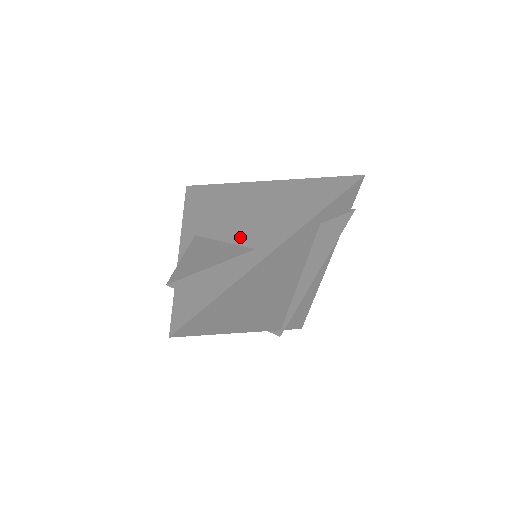
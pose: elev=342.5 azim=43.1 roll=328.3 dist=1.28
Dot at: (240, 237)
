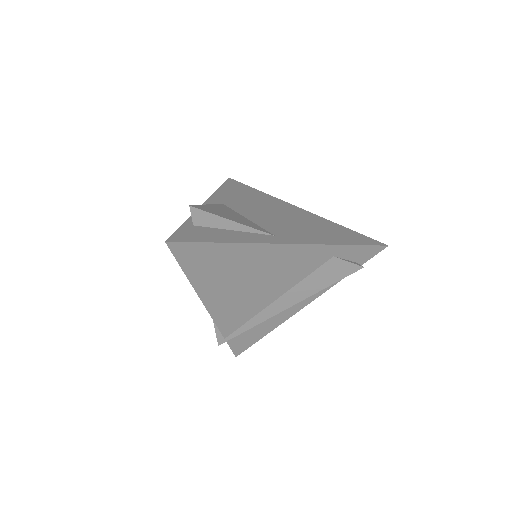
Dot at: (264, 223)
